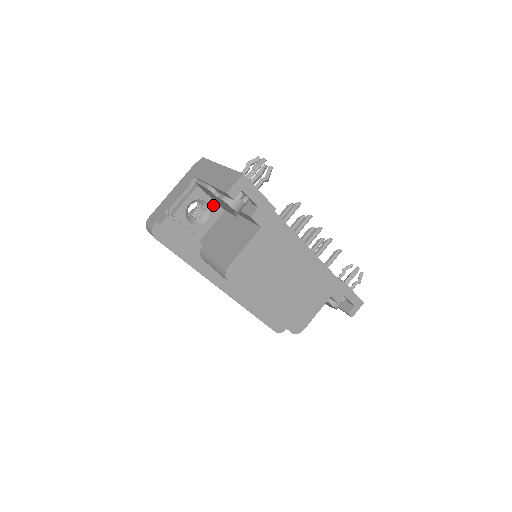
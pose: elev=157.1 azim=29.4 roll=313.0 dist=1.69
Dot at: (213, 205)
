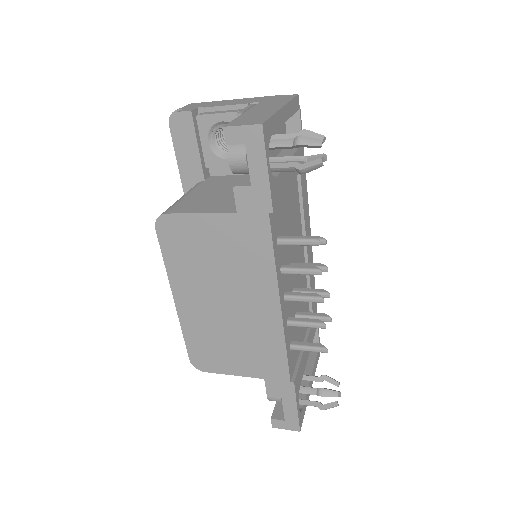
Dot at: occluded
